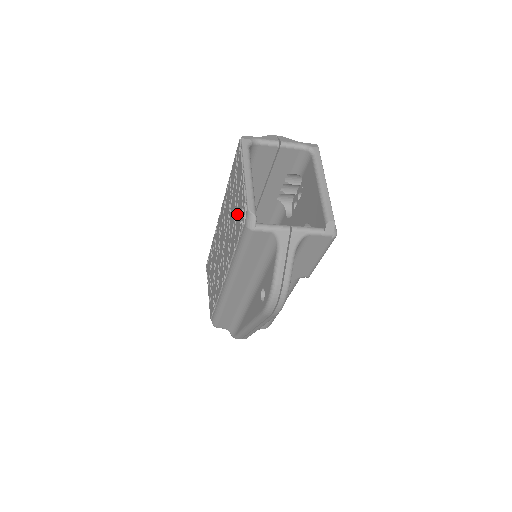
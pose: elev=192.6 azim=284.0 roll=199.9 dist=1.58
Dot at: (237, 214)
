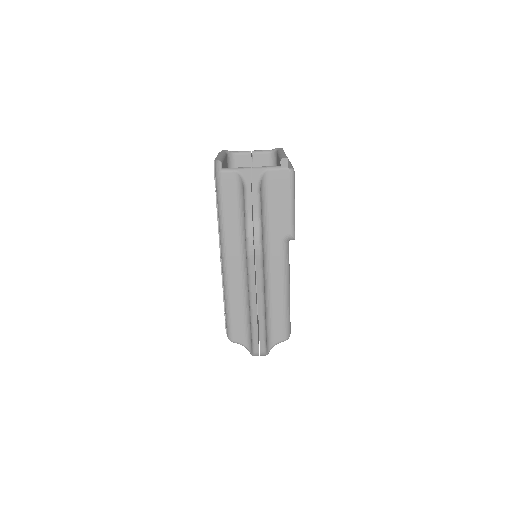
Dot at: occluded
